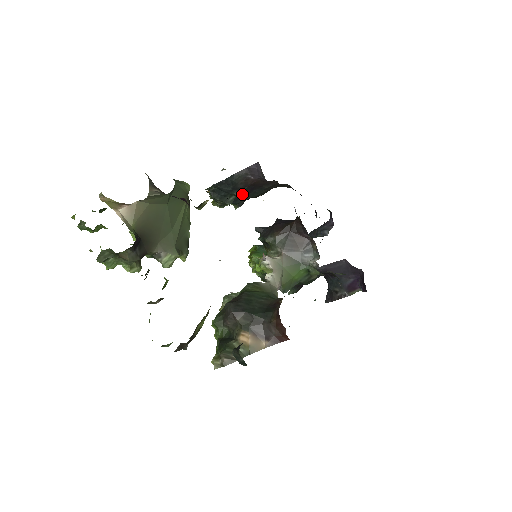
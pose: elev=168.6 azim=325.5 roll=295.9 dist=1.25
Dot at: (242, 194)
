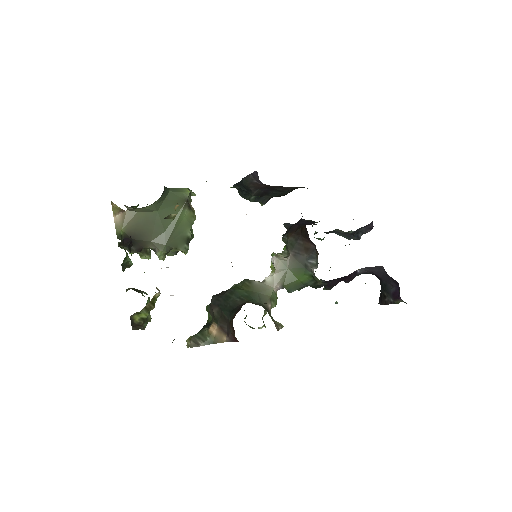
Dot at: (259, 195)
